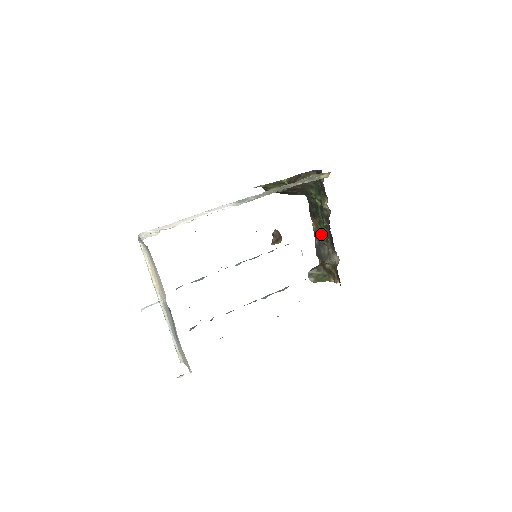
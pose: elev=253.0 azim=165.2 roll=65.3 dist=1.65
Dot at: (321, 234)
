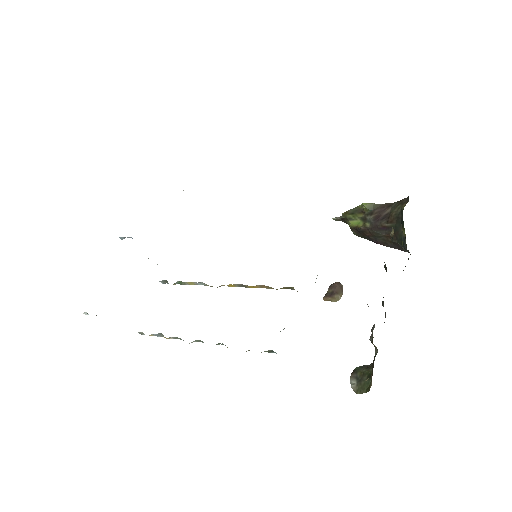
Dot at: occluded
